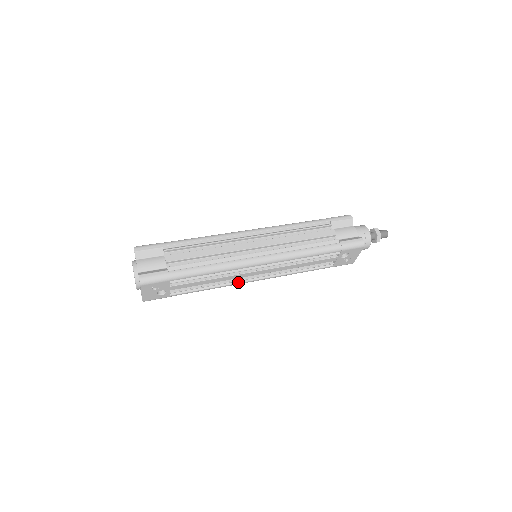
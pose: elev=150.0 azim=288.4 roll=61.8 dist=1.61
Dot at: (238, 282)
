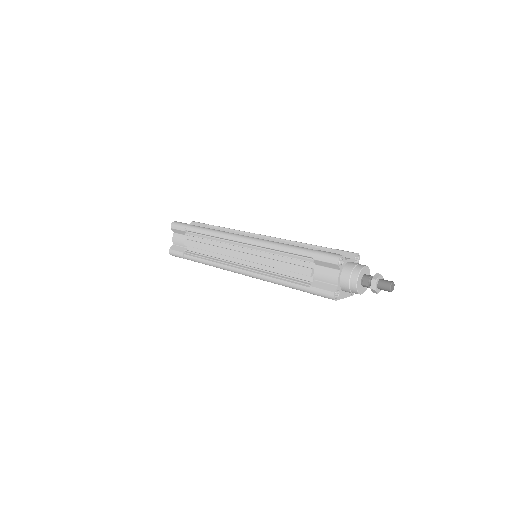
Dot at: occluded
